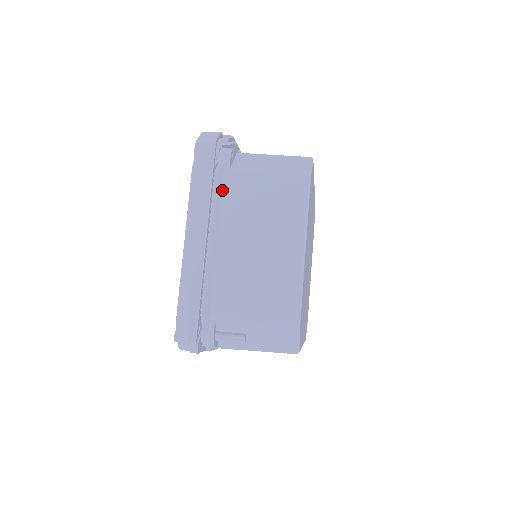
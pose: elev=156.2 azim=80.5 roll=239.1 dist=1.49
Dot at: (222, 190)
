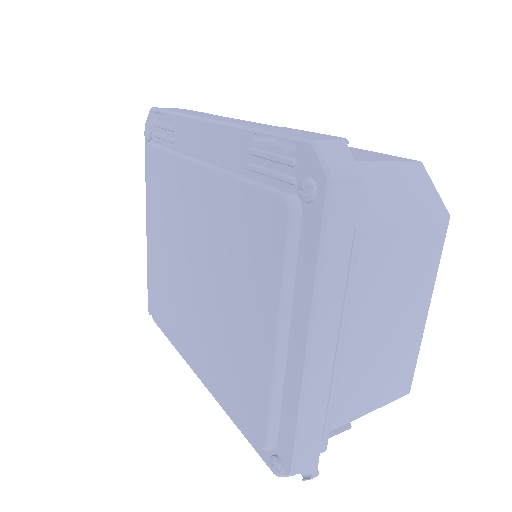
Dot at: (356, 260)
